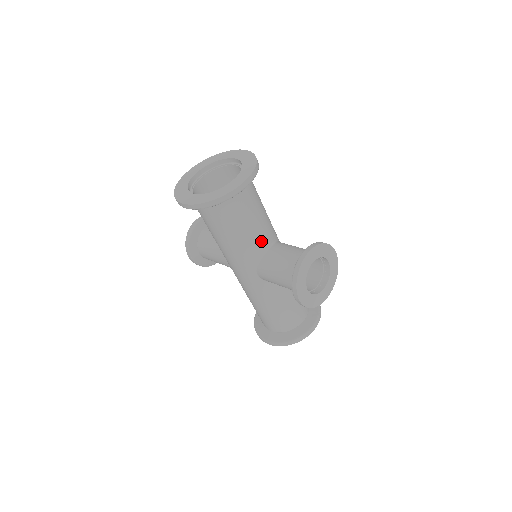
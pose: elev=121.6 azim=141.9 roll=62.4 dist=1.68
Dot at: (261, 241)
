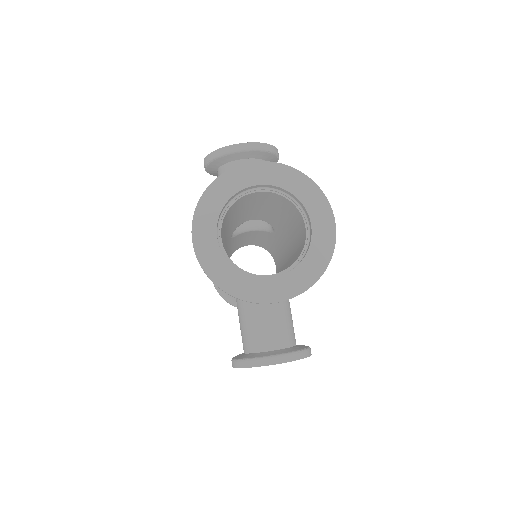
Dot at: occluded
